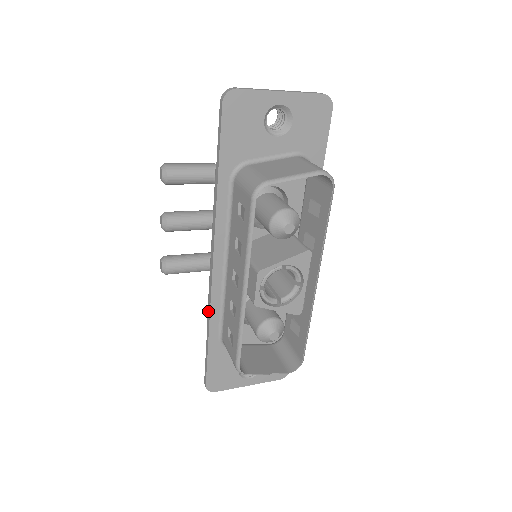
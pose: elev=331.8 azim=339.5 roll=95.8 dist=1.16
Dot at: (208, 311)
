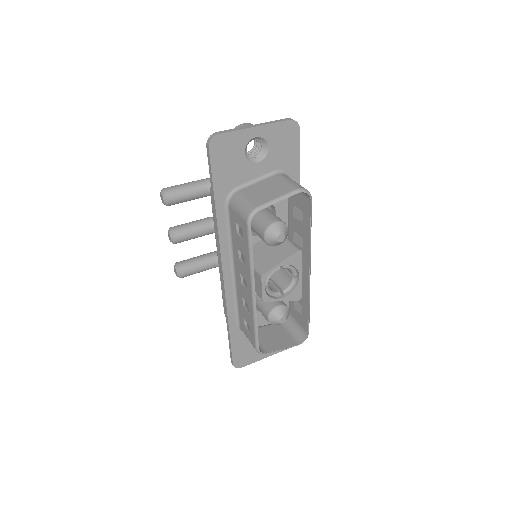
Dot at: (225, 308)
